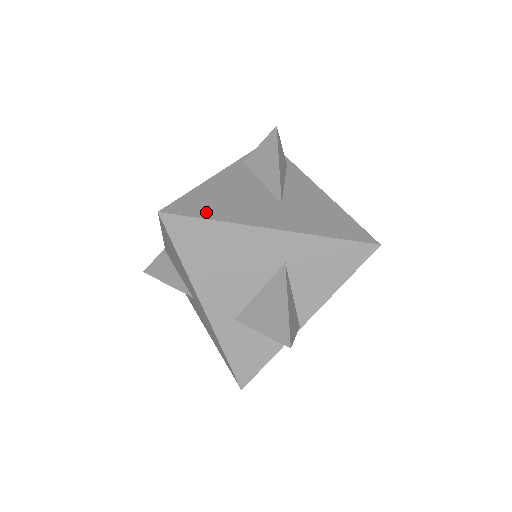
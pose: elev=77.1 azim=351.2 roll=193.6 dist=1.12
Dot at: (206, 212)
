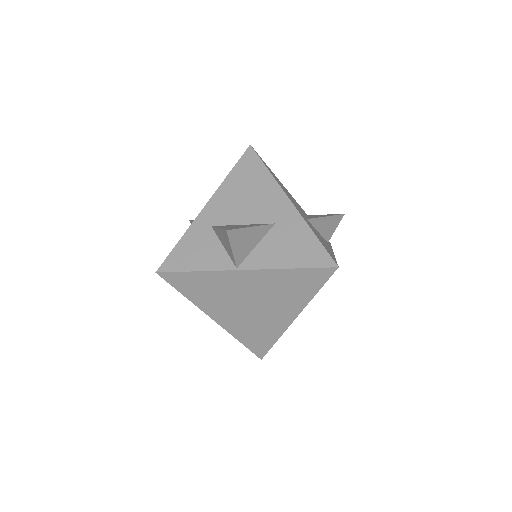
Dot at: occluded
